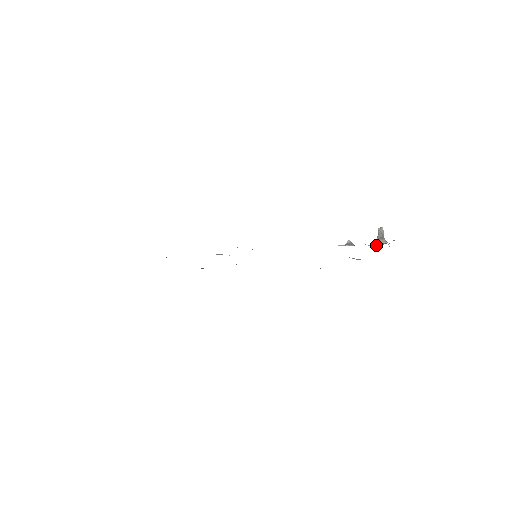
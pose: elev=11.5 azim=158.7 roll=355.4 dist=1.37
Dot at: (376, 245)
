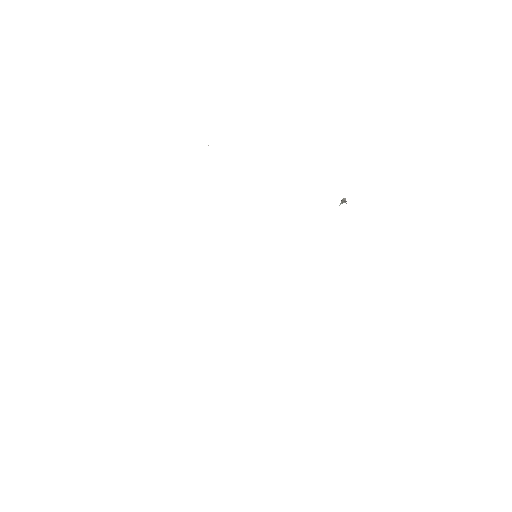
Dot at: occluded
